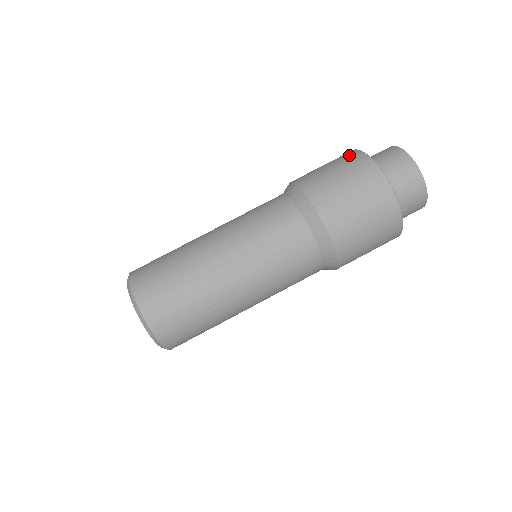
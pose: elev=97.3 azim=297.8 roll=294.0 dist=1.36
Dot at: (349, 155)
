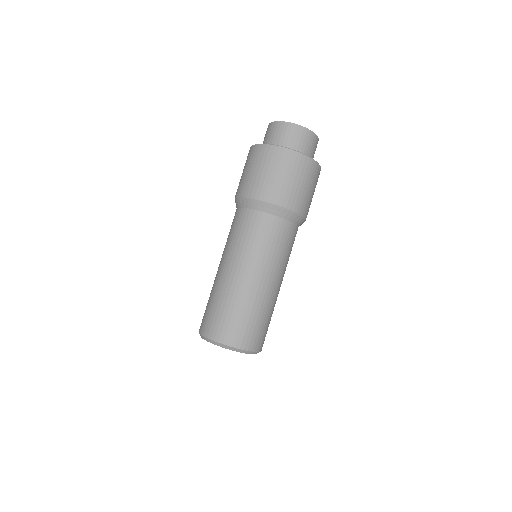
Dot at: (248, 155)
